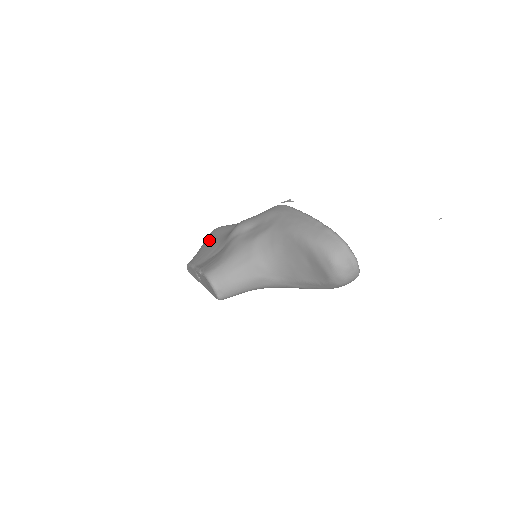
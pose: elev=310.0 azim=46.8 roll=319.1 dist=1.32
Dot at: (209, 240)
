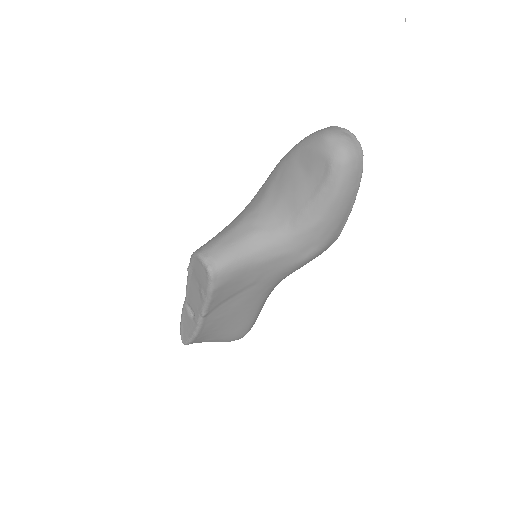
Dot at: occluded
